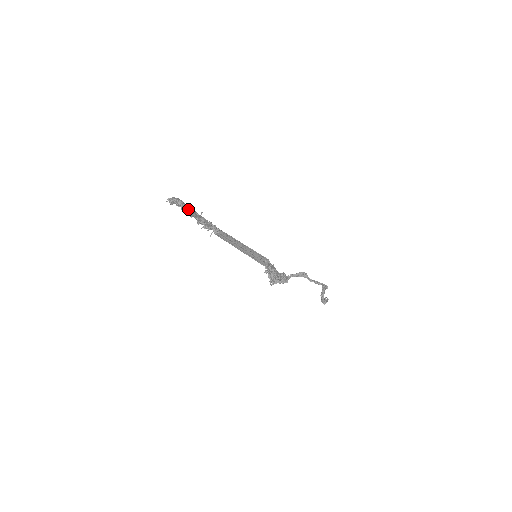
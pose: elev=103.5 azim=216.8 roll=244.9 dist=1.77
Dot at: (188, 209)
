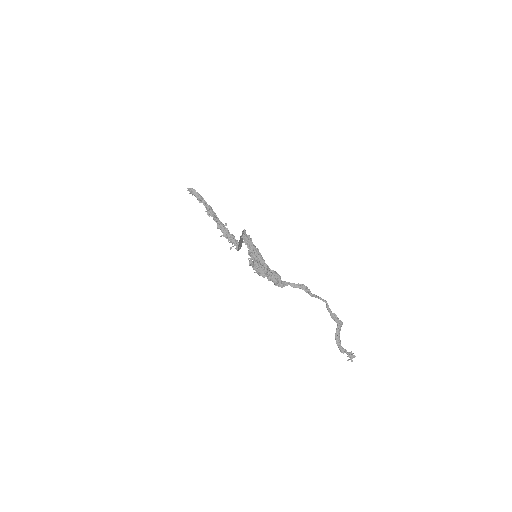
Dot at: (205, 204)
